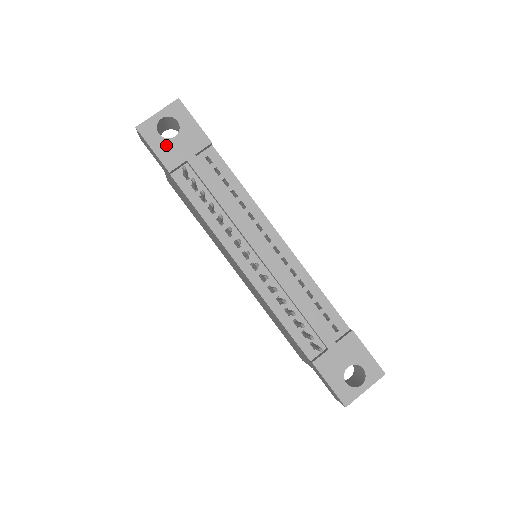
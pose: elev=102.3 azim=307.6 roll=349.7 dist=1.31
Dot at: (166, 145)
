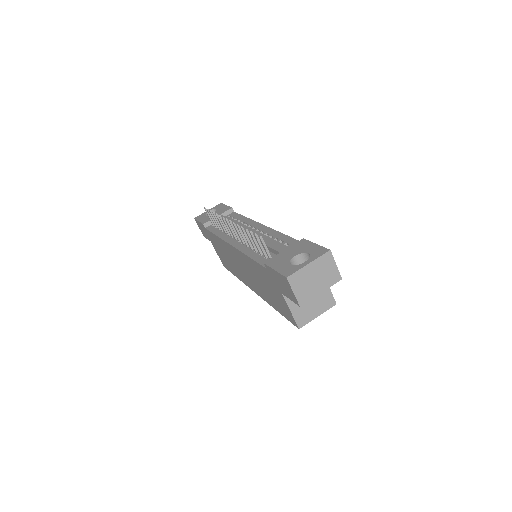
Dot at: (207, 217)
